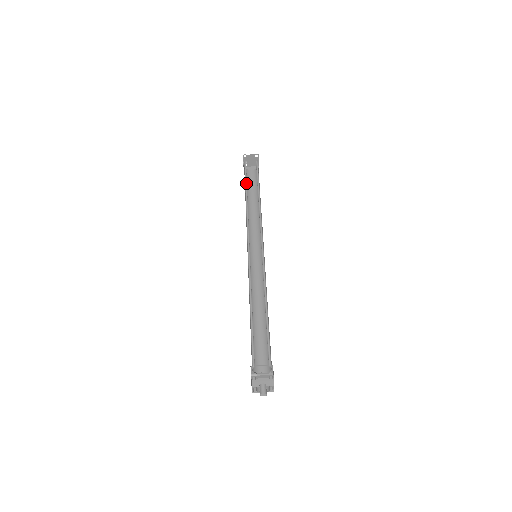
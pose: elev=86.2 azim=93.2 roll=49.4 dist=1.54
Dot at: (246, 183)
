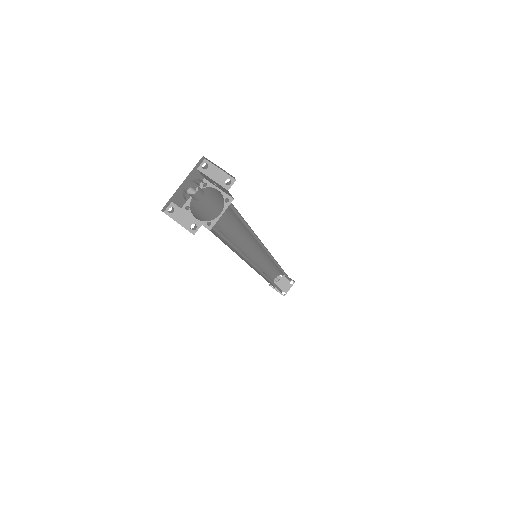
Dot at: (274, 268)
